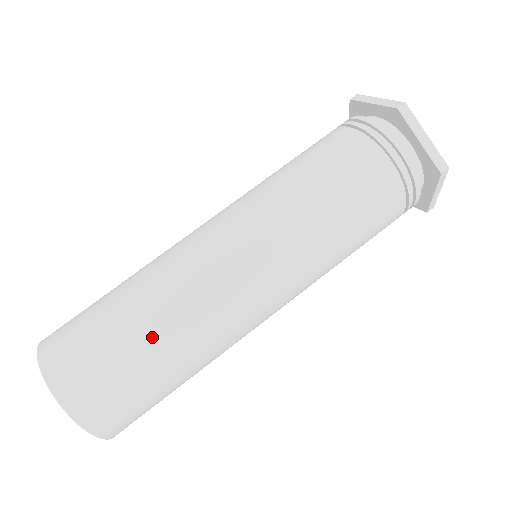
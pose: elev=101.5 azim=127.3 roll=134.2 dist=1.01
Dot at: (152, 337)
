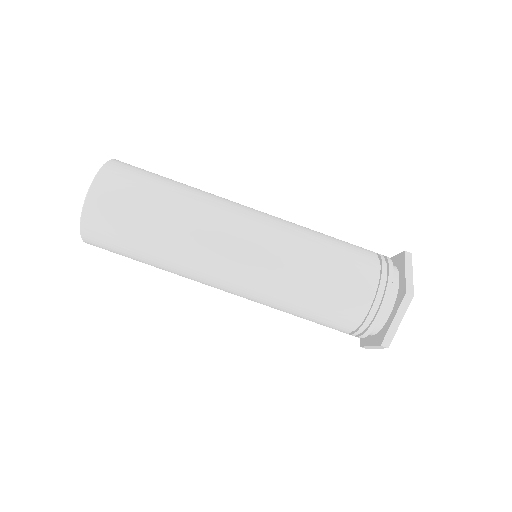
Dot at: (158, 233)
